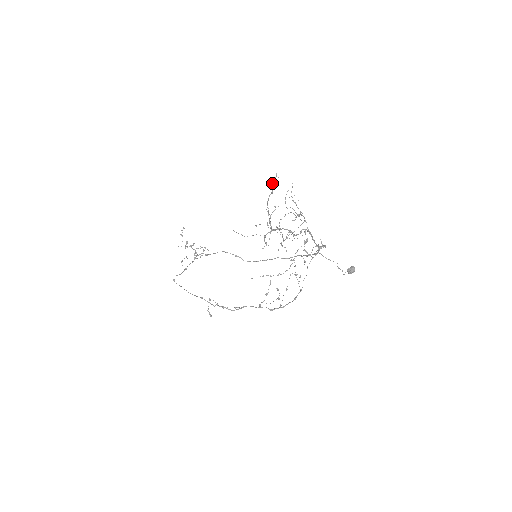
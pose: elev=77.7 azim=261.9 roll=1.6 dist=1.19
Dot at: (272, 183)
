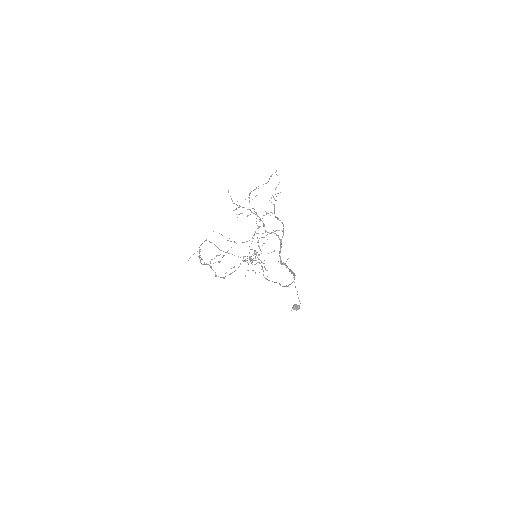
Dot at: (271, 176)
